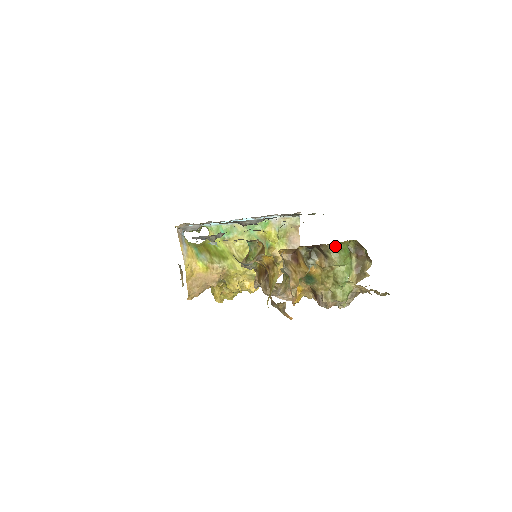
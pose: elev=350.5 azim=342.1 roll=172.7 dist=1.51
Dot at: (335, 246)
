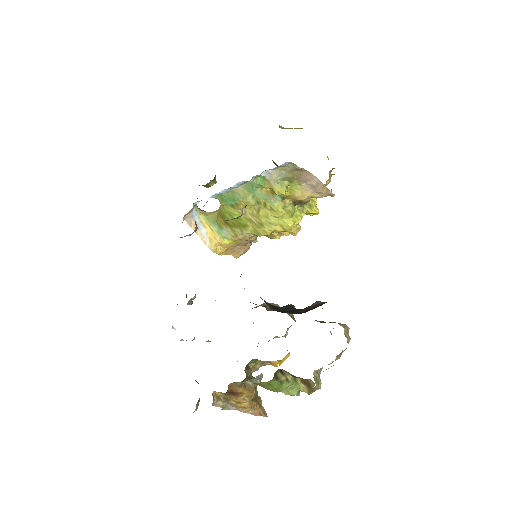
Dot at: (261, 384)
